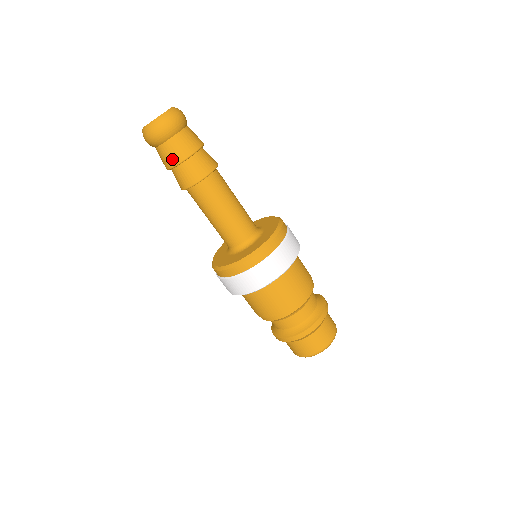
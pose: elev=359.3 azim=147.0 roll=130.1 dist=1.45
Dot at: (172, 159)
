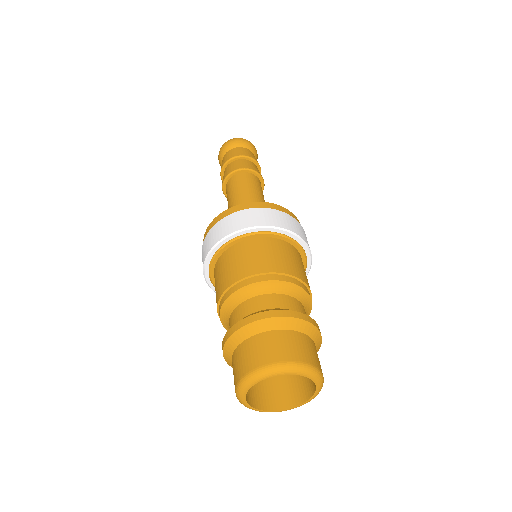
Dot at: (239, 153)
